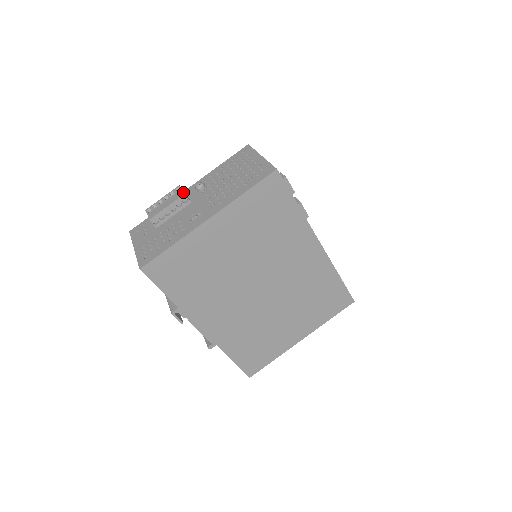
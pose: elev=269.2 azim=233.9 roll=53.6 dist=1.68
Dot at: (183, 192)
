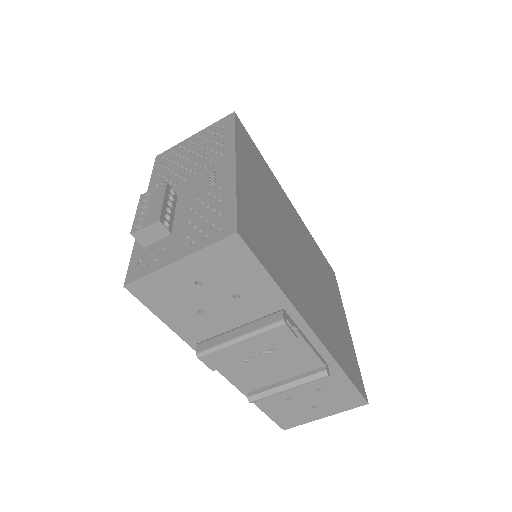
Dot at: occluded
